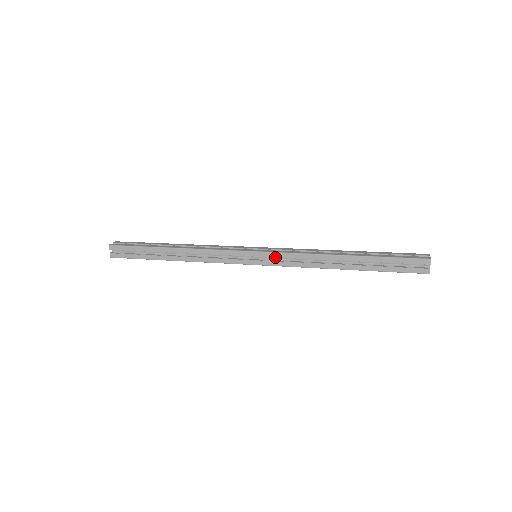
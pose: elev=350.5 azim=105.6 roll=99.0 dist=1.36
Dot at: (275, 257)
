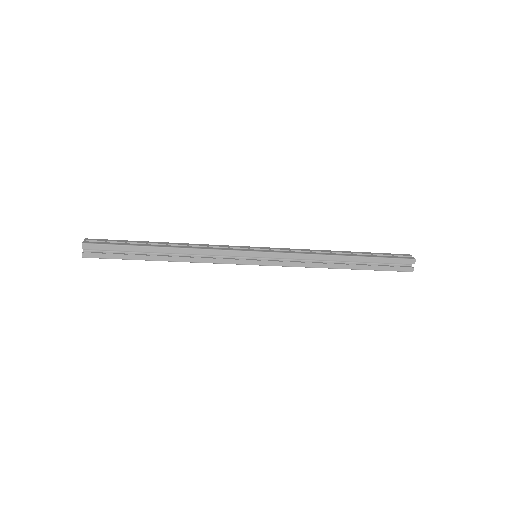
Dot at: (278, 257)
